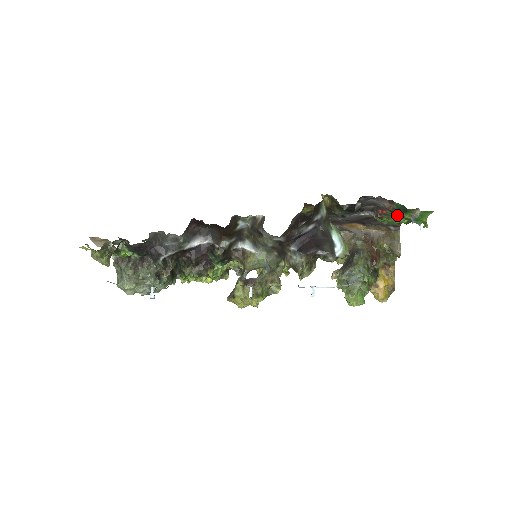
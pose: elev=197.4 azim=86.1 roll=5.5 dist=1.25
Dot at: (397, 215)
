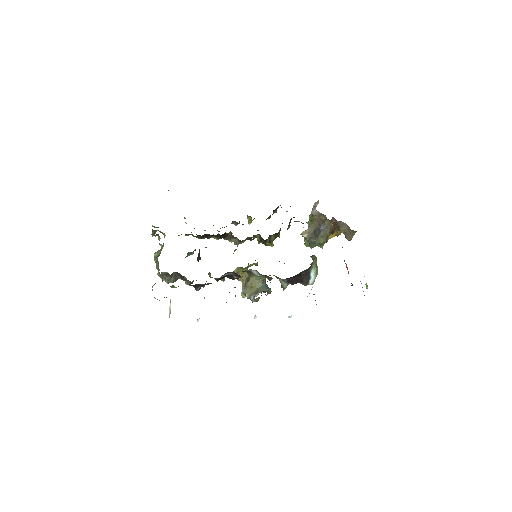
Dot at: occluded
